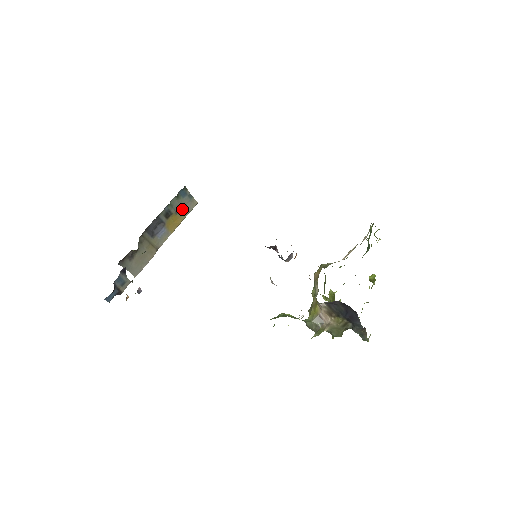
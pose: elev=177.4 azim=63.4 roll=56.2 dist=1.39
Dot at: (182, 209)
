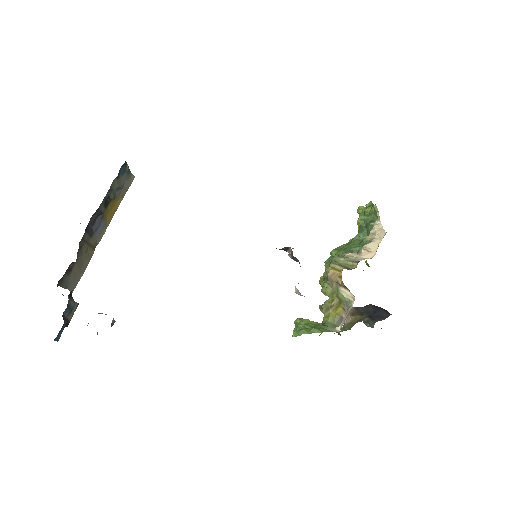
Dot at: (120, 190)
